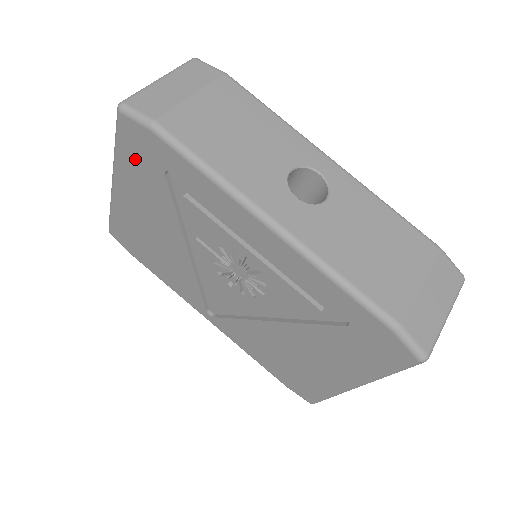
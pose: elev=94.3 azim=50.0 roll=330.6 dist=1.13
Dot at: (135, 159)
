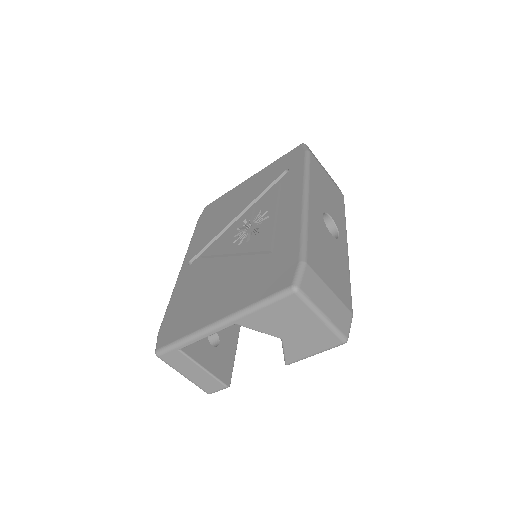
Dot at: (279, 164)
